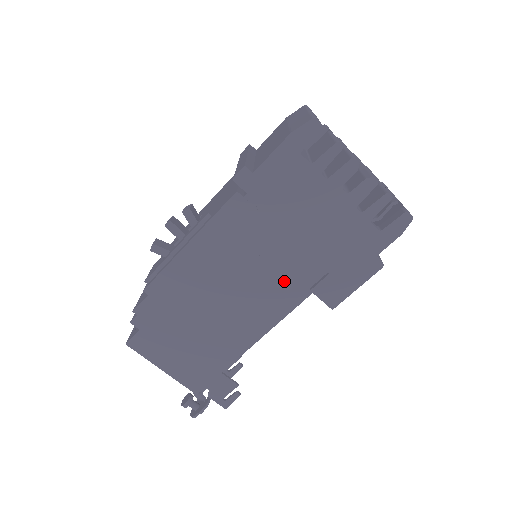
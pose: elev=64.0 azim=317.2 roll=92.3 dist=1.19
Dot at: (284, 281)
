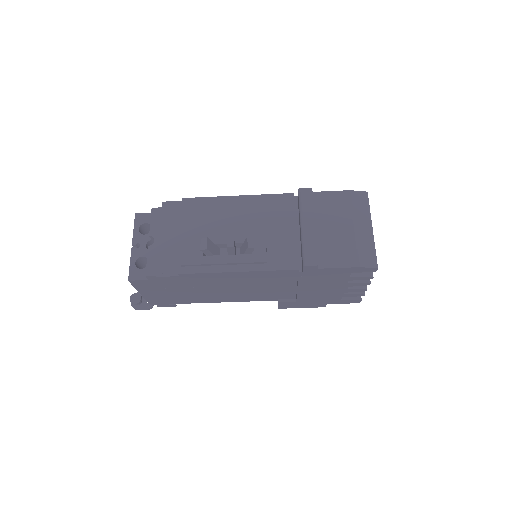
Dot at: (269, 294)
